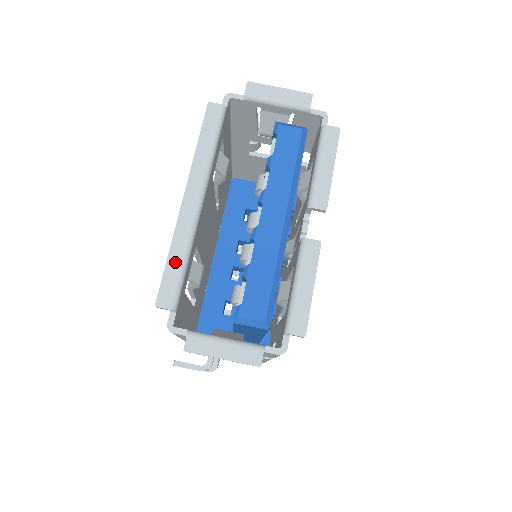
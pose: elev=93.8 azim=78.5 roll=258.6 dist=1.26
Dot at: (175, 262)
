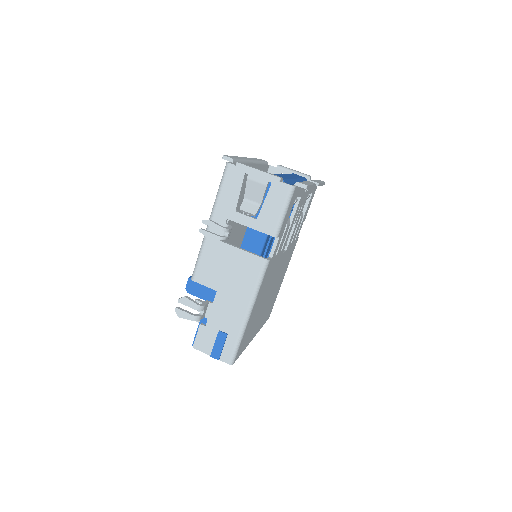
Dot at: (236, 157)
